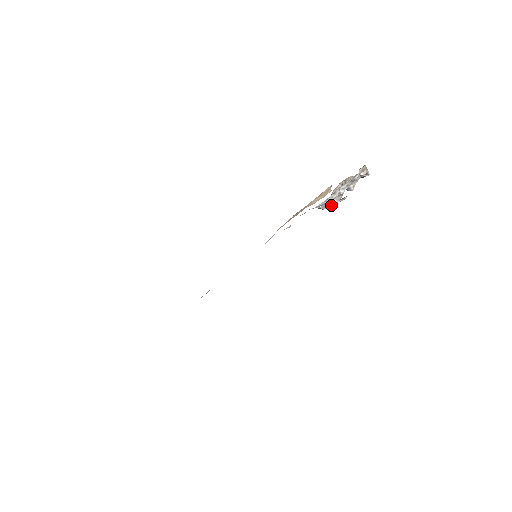
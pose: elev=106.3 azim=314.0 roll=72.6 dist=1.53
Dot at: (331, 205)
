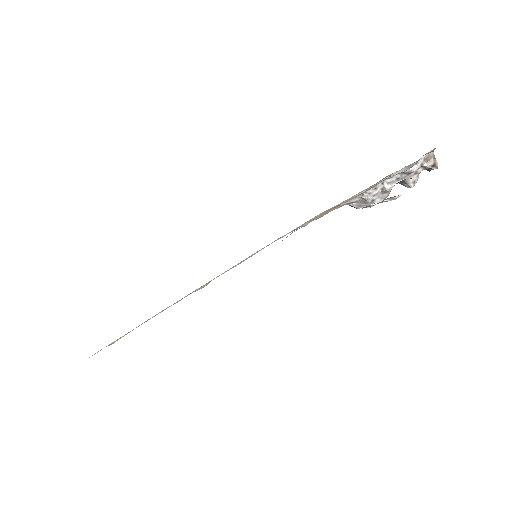
Dot at: (371, 204)
